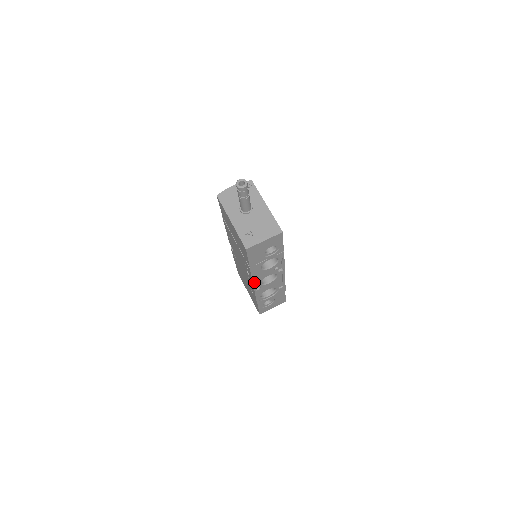
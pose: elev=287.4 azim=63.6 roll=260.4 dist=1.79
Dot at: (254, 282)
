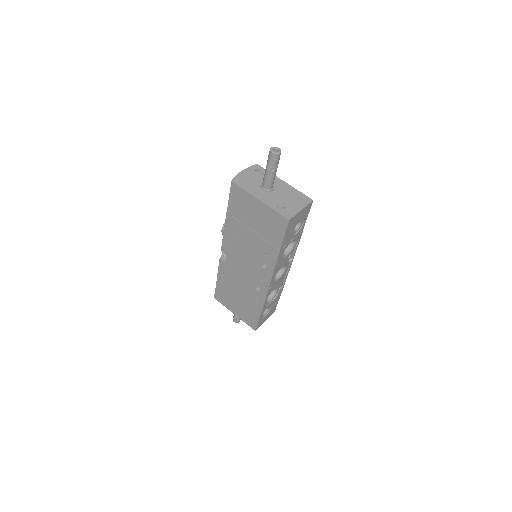
Dot at: (273, 275)
